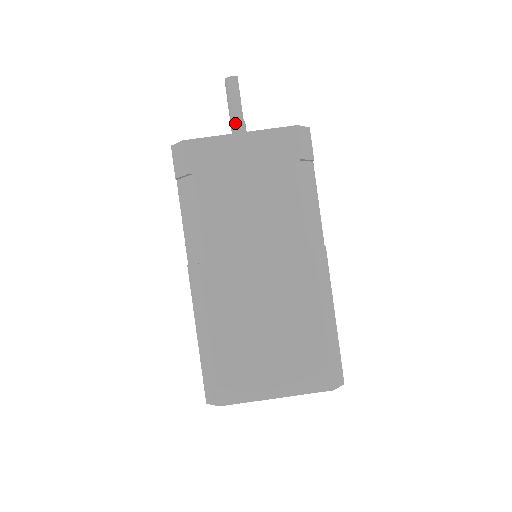
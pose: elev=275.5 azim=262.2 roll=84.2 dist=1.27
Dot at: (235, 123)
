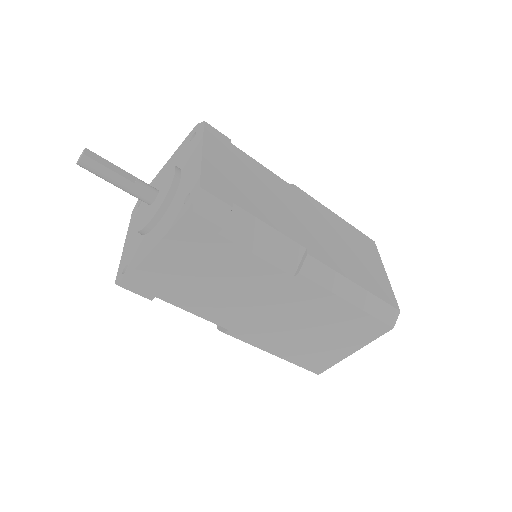
Dot at: (131, 193)
